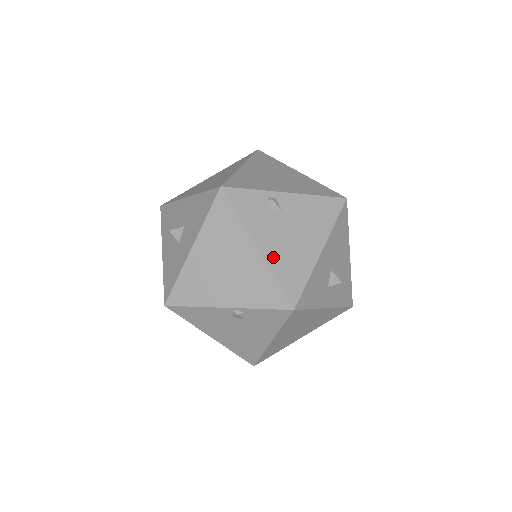
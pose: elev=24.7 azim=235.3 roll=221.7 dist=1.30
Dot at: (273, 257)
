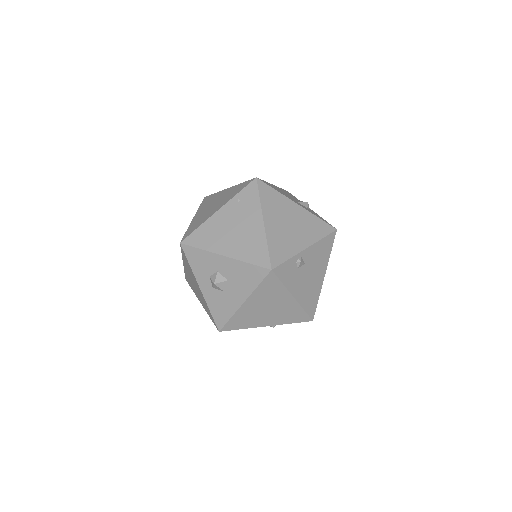
Dot at: (302, 297)
